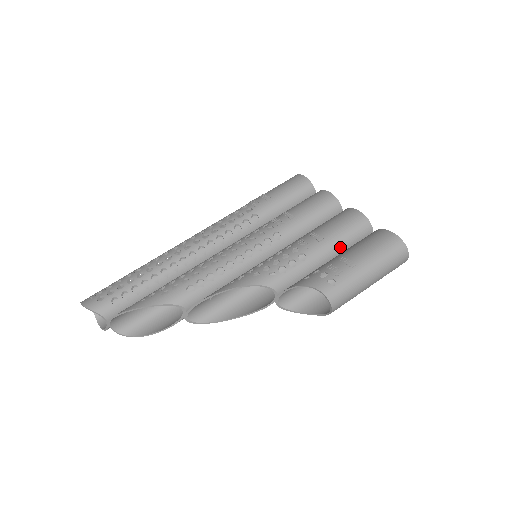
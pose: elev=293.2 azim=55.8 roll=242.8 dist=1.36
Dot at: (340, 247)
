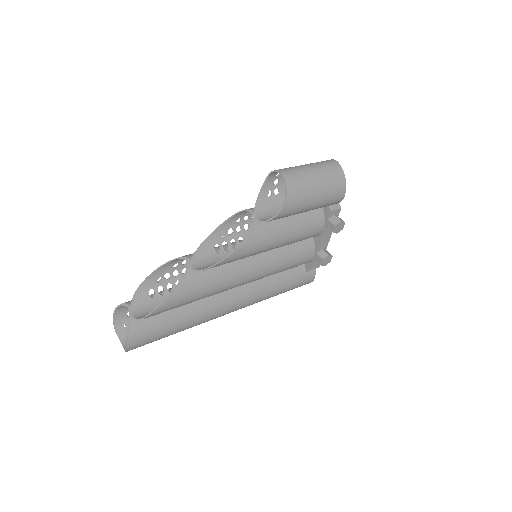
Dot at: occluded
